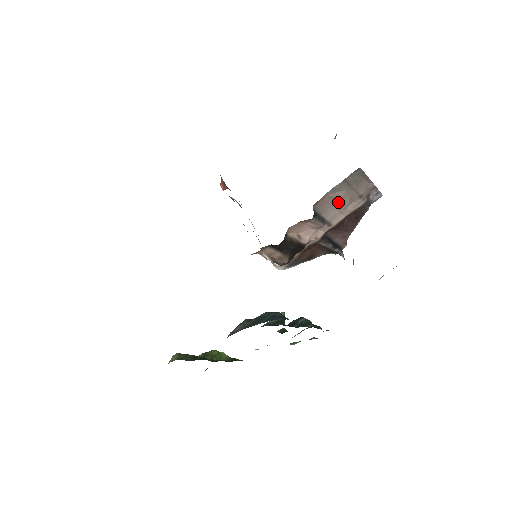
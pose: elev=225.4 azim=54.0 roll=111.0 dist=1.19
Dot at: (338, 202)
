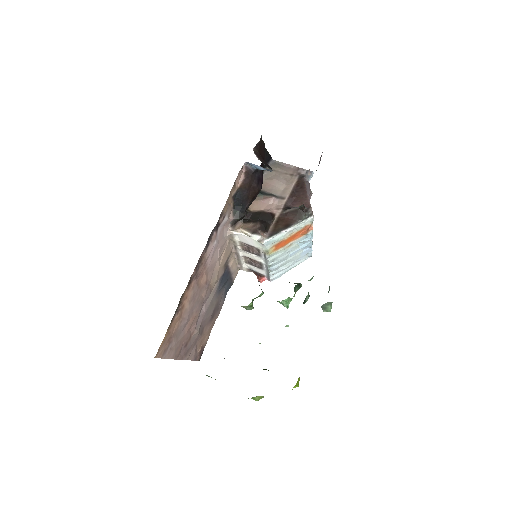
Dot at: (276, 183)
